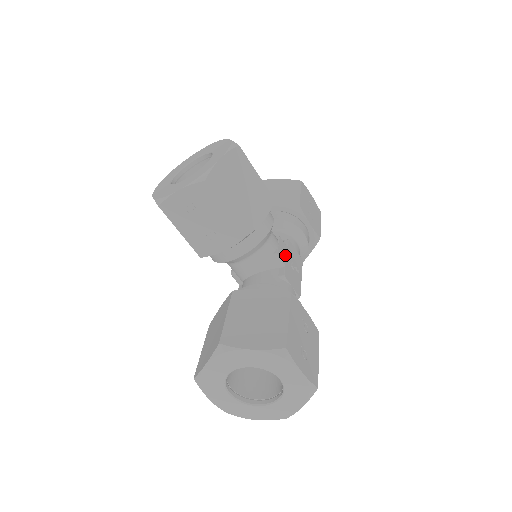
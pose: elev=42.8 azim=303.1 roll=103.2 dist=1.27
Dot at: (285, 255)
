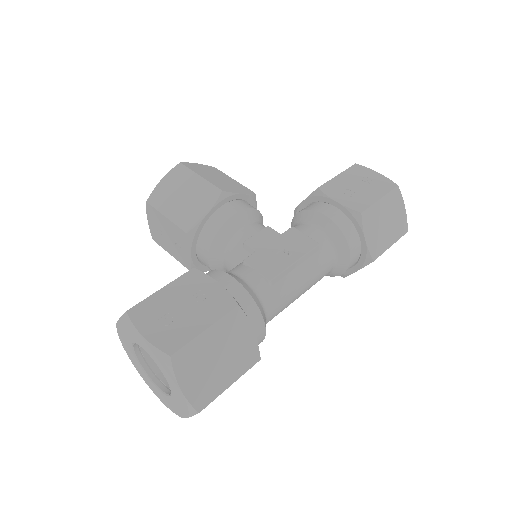
Dot at: (266, 242)
